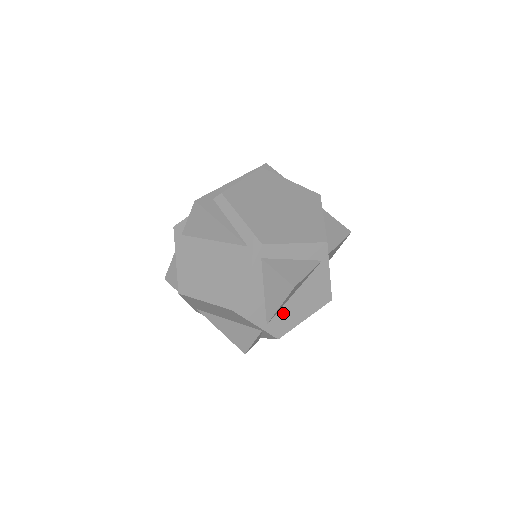
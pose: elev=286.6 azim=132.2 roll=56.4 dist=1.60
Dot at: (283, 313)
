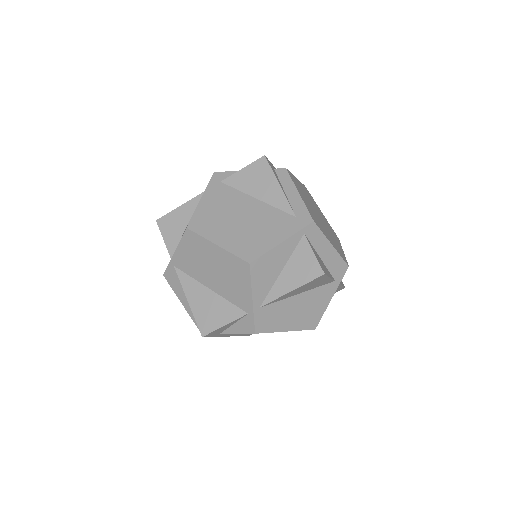
Dot at: (278, 307)
